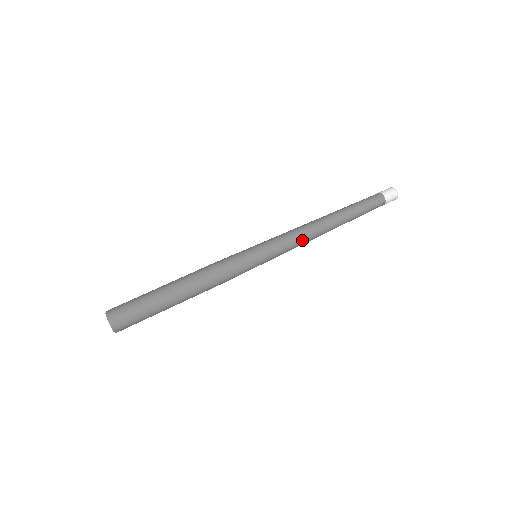
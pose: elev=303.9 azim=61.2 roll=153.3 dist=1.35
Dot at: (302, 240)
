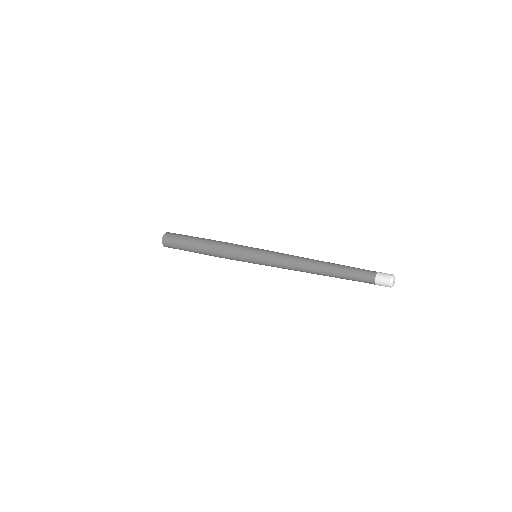
Dot at: (287, 265)
